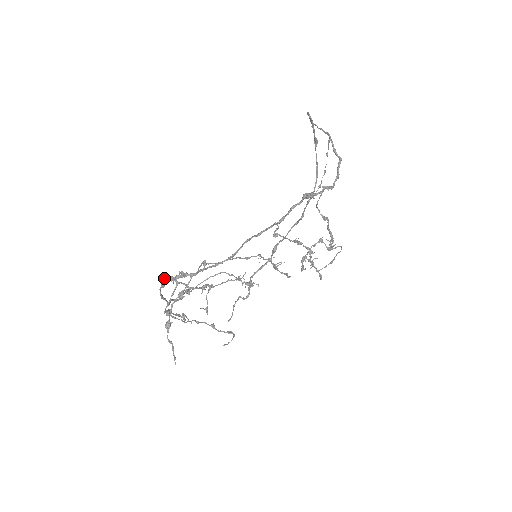
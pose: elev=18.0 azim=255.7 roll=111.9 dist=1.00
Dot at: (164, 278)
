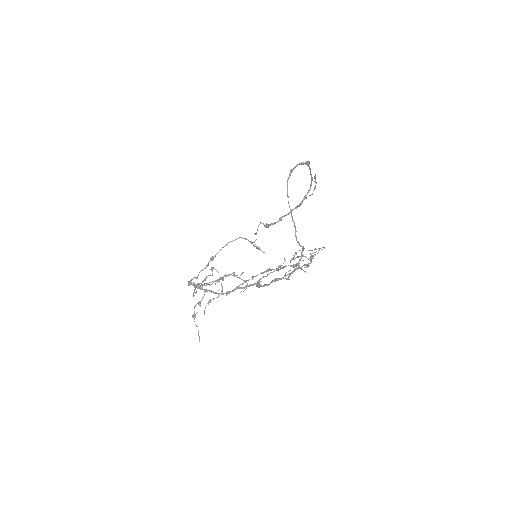
Dot at: (189, 283)
